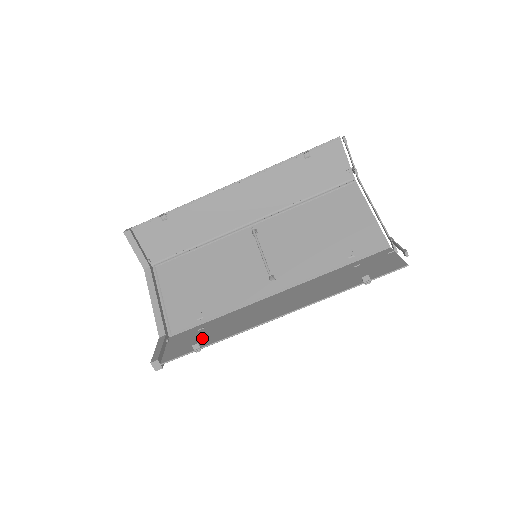
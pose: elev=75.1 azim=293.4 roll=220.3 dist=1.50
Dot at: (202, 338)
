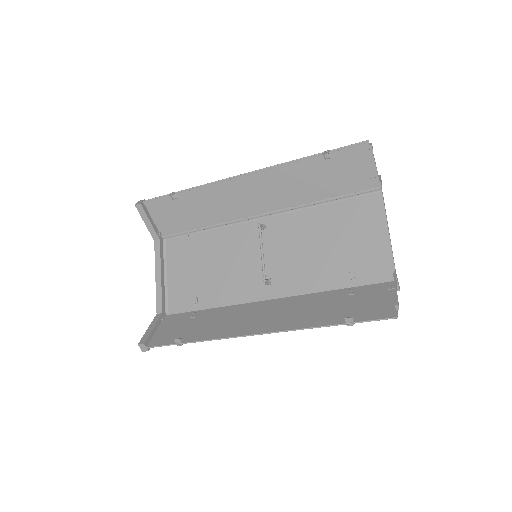
Dot at: (188, 330)
